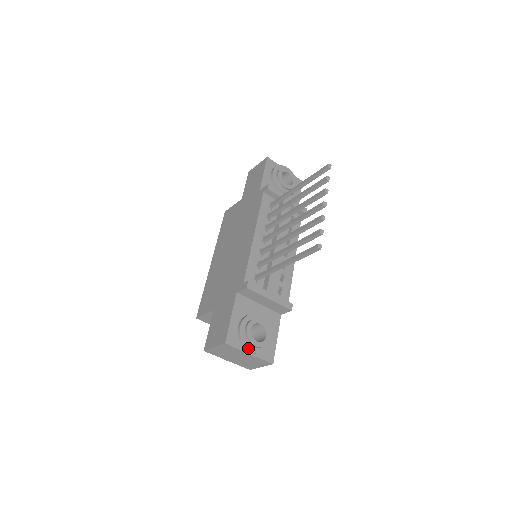
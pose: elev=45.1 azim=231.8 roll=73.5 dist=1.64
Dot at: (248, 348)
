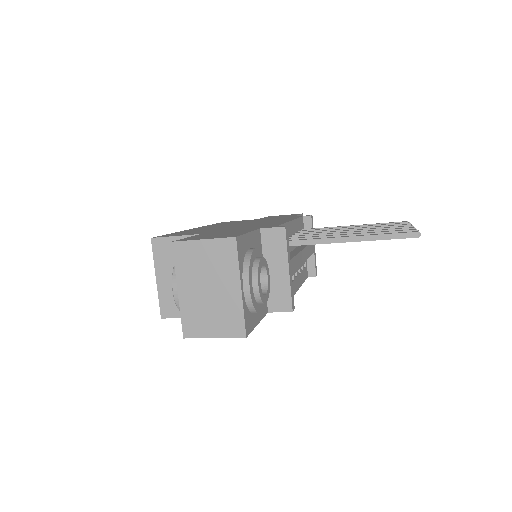
Dot at: (249, 276)
